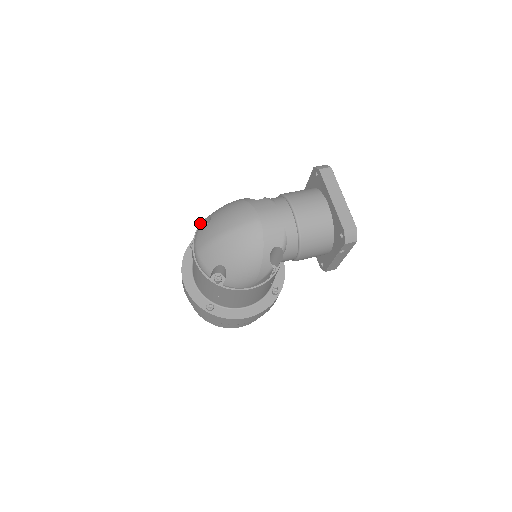
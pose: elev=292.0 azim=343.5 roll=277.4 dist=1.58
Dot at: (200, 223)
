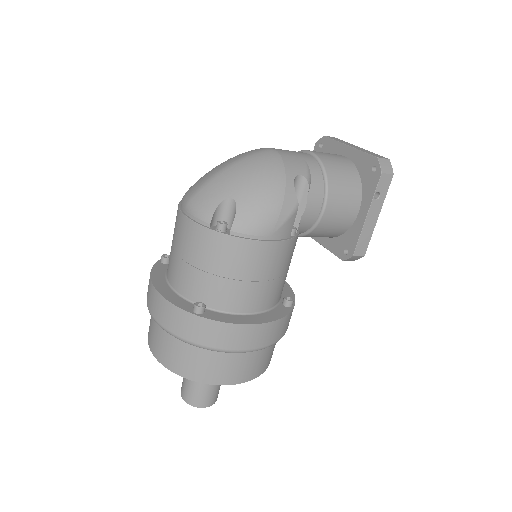
Dot at: occluded
